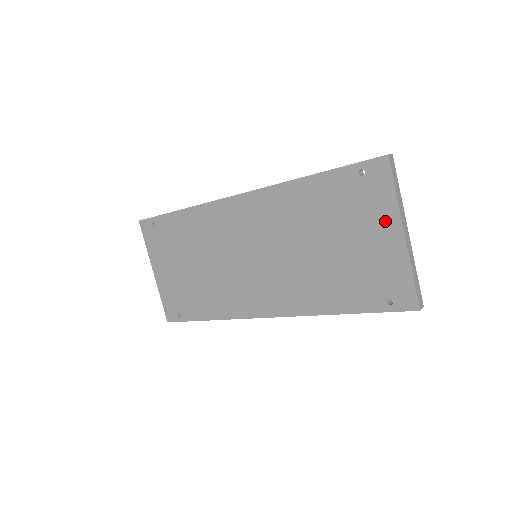
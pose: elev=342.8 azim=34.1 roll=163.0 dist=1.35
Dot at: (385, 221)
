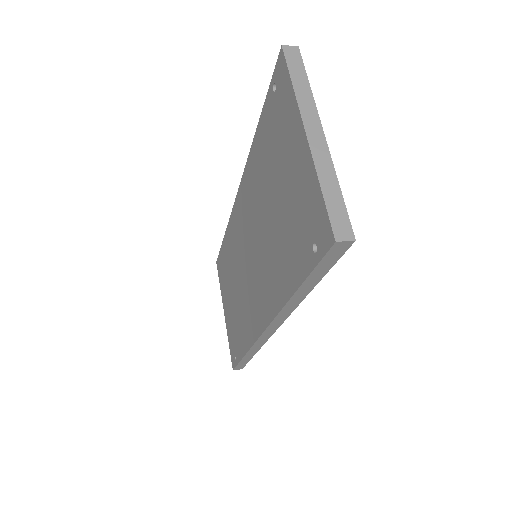
Dot at: (293, 130)
